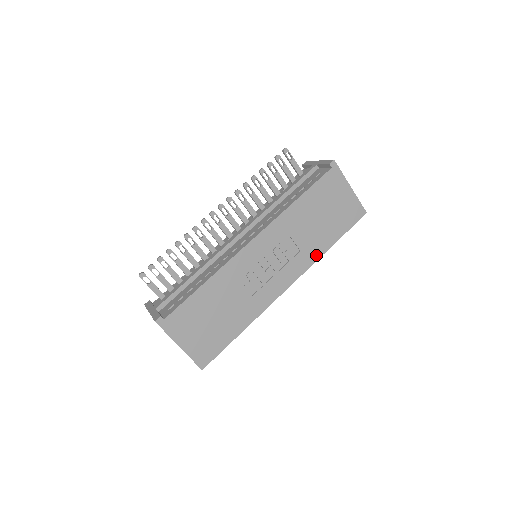
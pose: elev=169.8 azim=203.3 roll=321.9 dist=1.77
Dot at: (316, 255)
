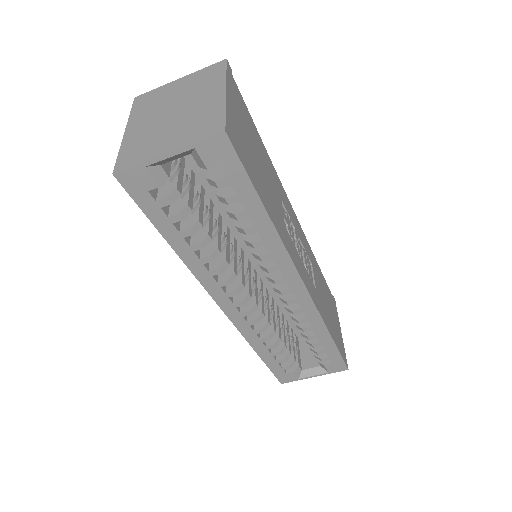
Dot at: (323, 316)
